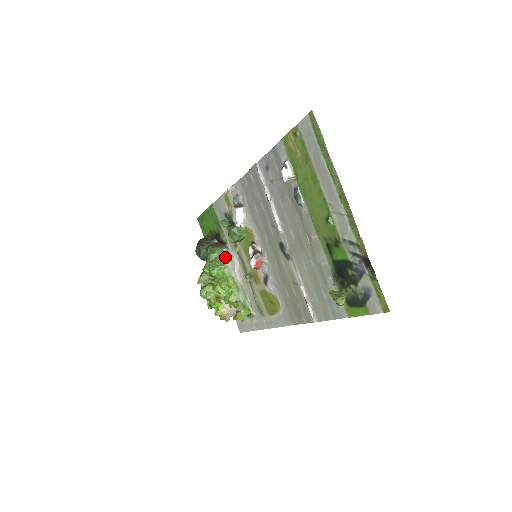
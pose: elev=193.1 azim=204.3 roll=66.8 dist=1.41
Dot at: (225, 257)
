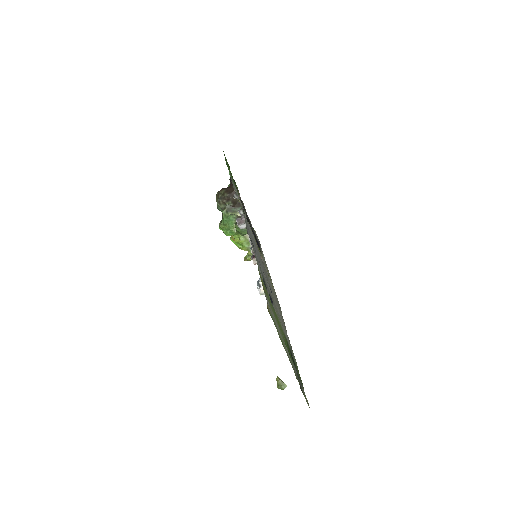
Dot at: occluded
